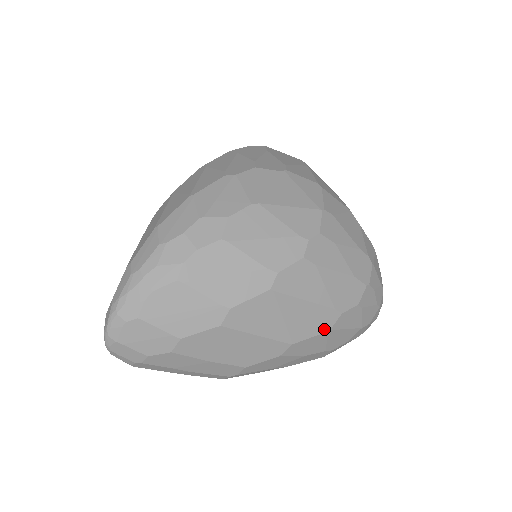
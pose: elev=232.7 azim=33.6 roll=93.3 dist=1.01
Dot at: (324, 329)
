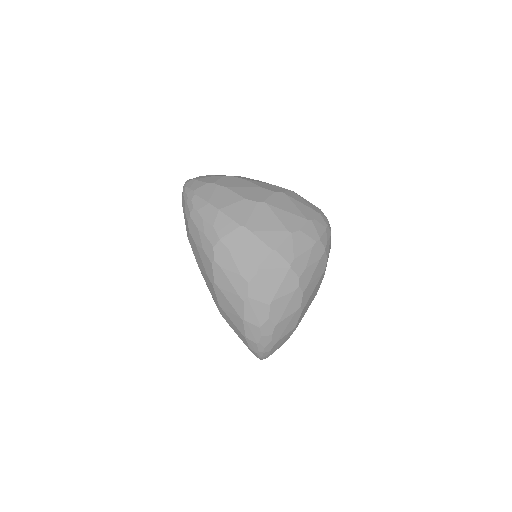
Dot at: occluded
